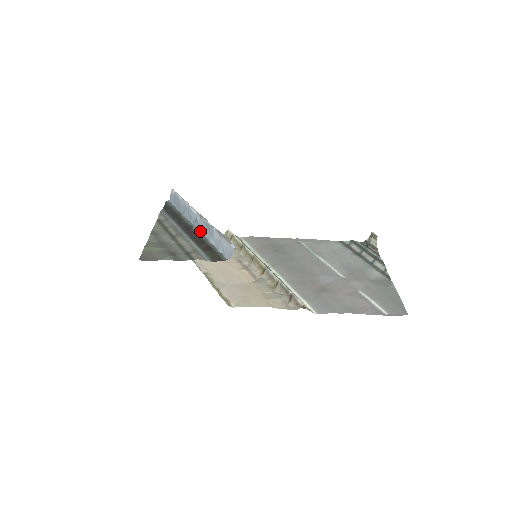
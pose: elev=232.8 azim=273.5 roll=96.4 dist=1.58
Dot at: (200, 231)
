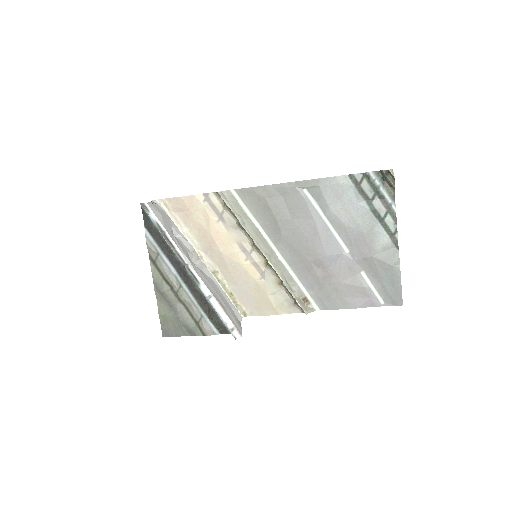
Dot at: occluded
